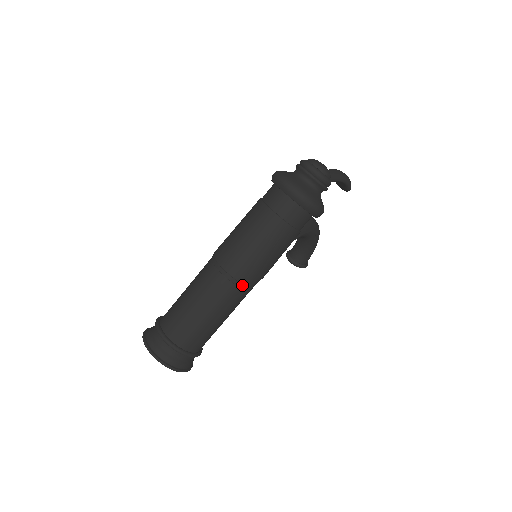
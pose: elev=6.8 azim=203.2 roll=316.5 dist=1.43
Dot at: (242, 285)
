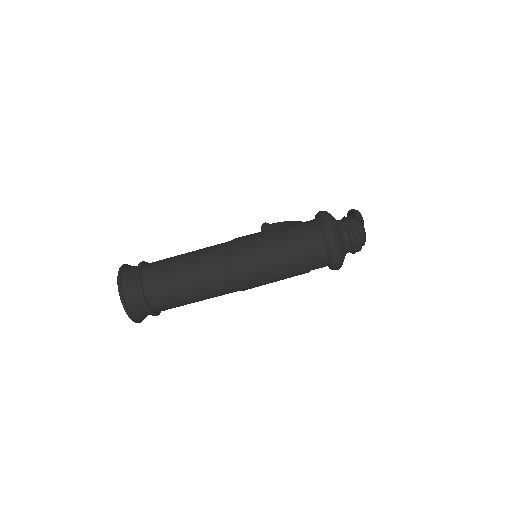
Dot at: (238, 290)
